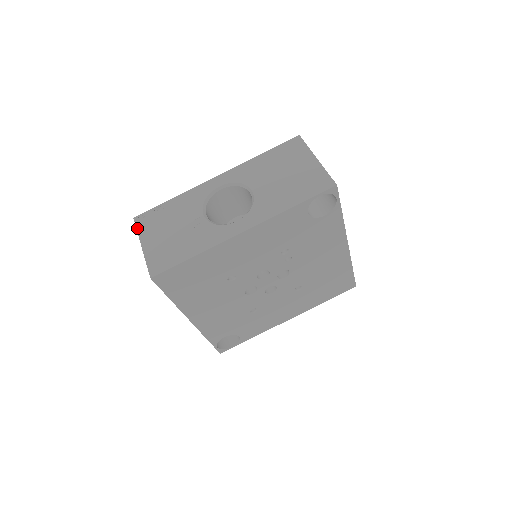
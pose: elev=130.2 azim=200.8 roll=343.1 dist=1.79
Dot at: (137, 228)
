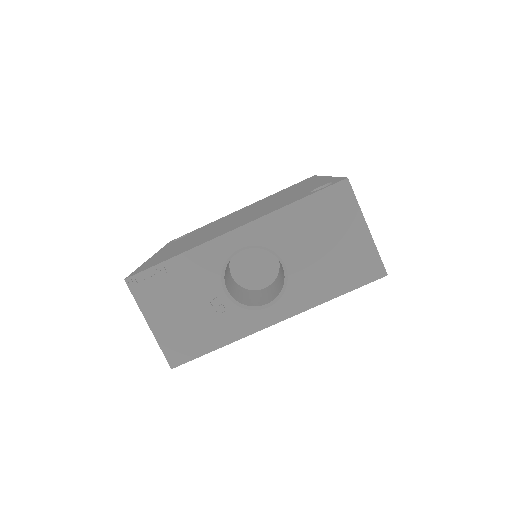
Dot at: (135, 297)
